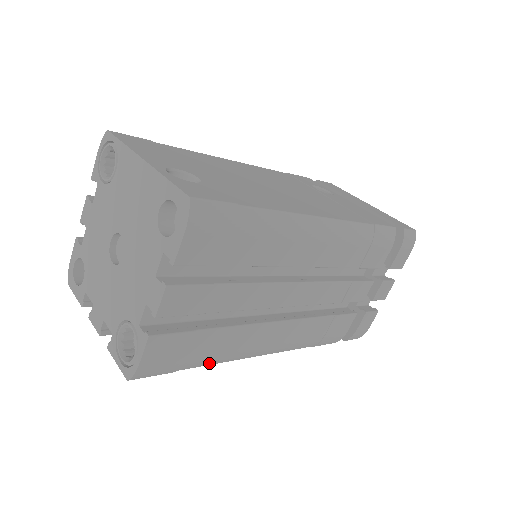
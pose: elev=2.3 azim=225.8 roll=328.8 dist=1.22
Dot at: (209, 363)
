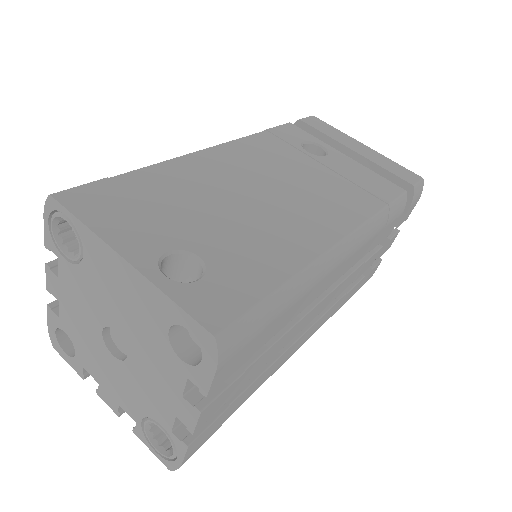
Dot at: occluded
